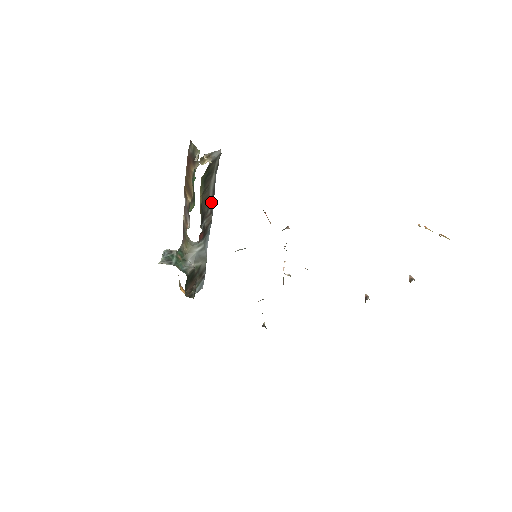
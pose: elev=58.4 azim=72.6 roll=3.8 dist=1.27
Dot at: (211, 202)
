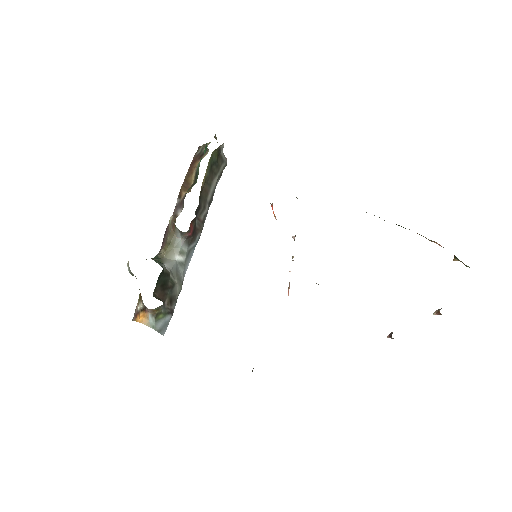
Dot at: (207, 208)
